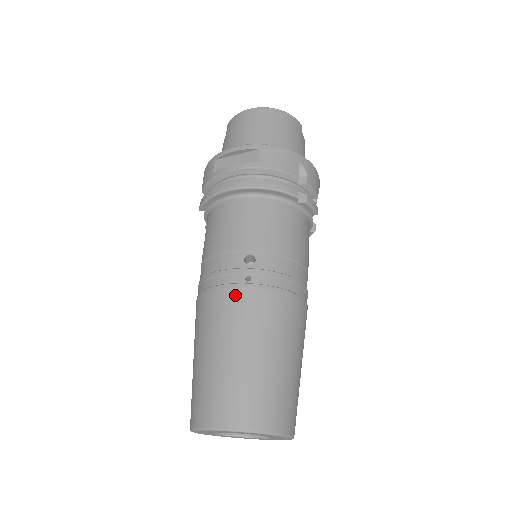
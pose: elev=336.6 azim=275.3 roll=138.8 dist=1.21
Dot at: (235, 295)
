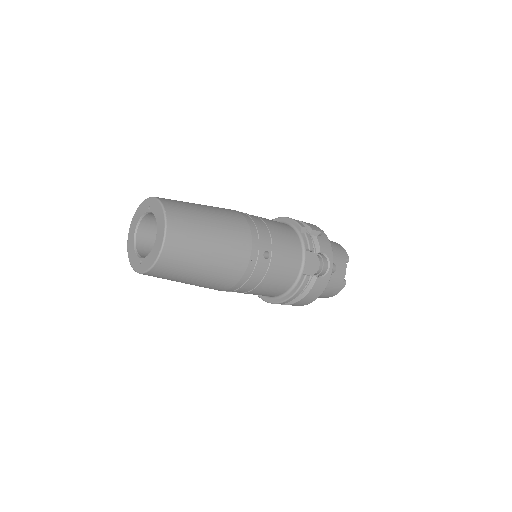
Dot at: occluded
